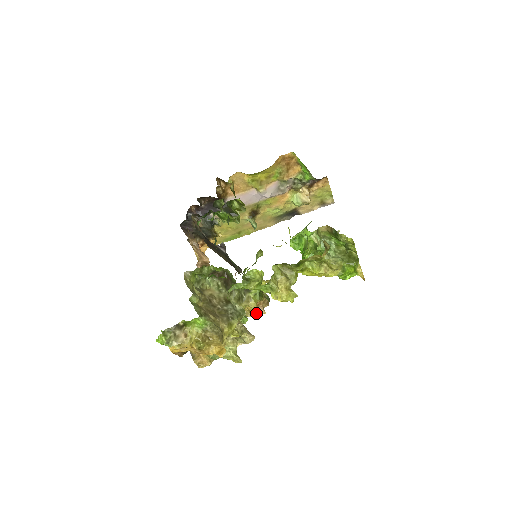
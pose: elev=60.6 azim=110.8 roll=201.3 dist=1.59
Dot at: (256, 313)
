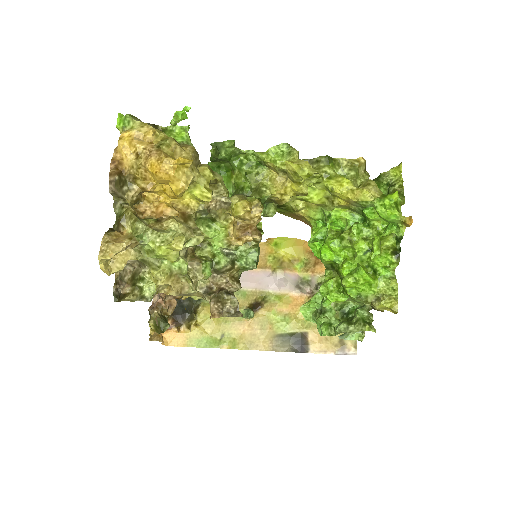
Dot at: (237, 239)
